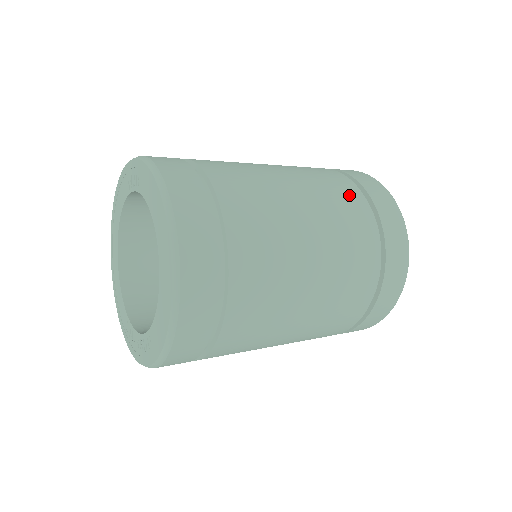
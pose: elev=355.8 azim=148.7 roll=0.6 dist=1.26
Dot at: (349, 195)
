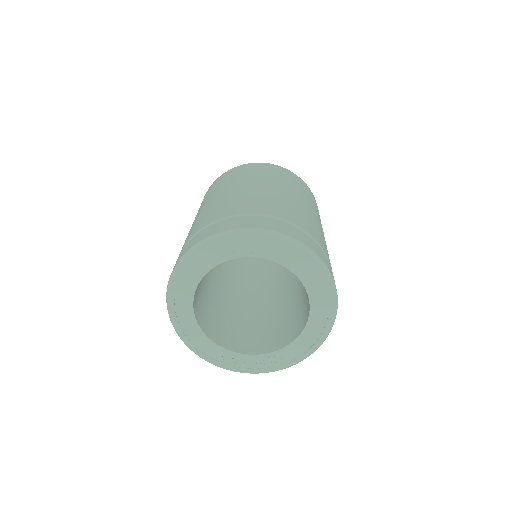
Dot at: (307, 196)
